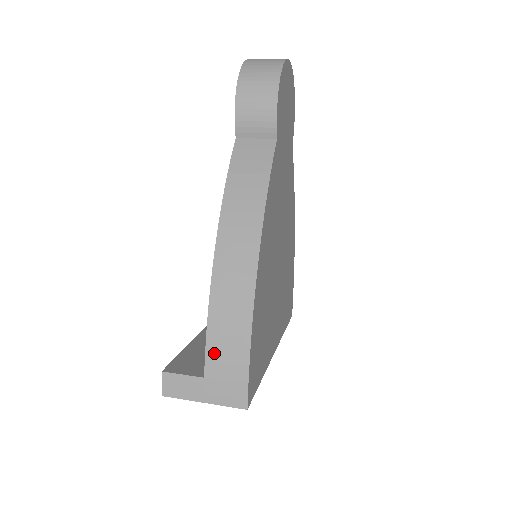
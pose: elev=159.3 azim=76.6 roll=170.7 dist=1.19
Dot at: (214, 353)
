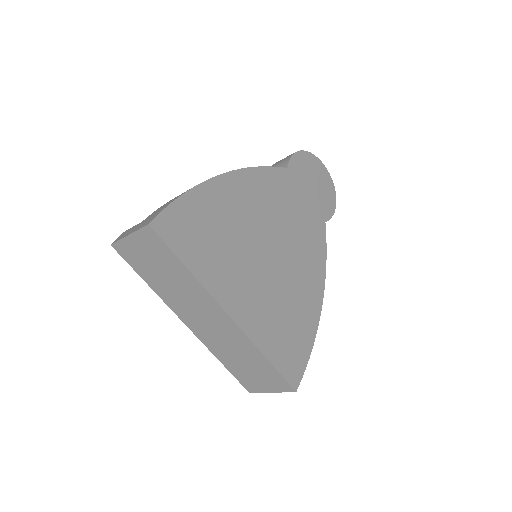
Dot at: occluded
